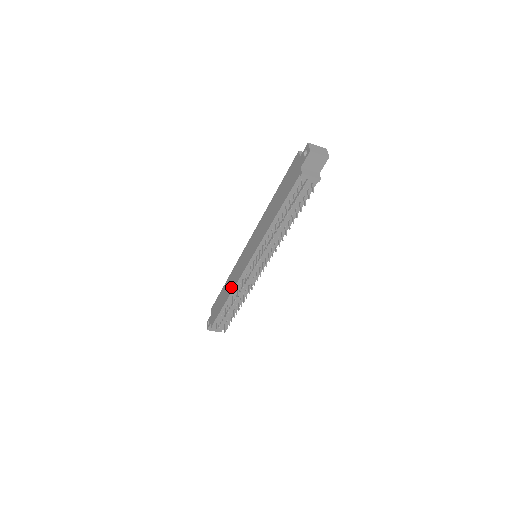
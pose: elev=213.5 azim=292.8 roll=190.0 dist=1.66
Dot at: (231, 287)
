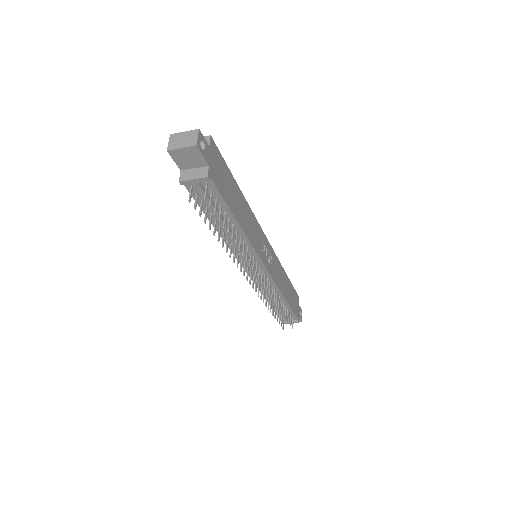
Dot at: occluded
